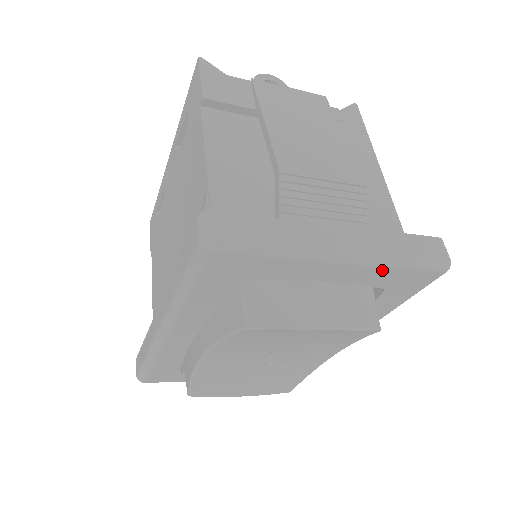
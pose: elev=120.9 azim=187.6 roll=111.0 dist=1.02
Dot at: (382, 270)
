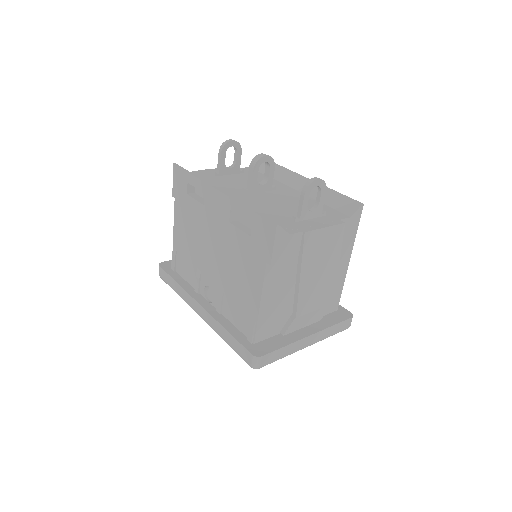
Dot at: occluded
